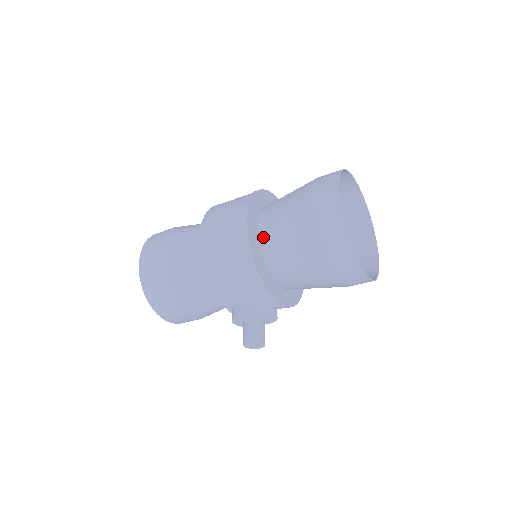
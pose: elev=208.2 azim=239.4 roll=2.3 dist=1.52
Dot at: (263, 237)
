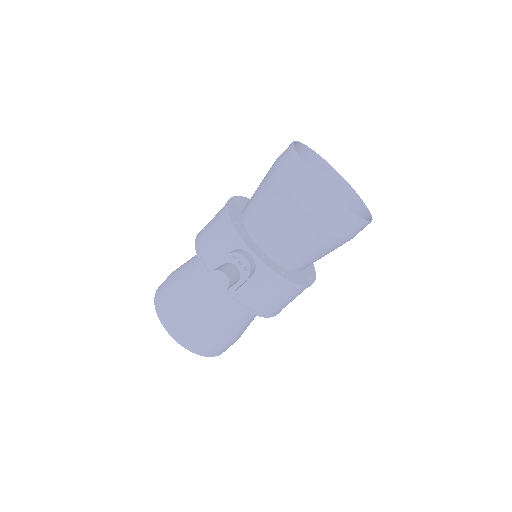
Dot at: (245, 207)
